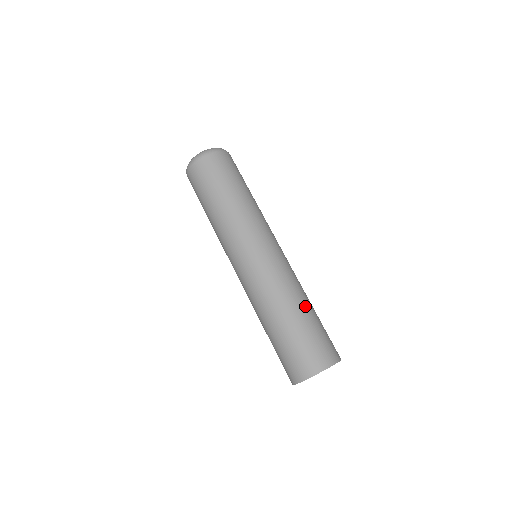
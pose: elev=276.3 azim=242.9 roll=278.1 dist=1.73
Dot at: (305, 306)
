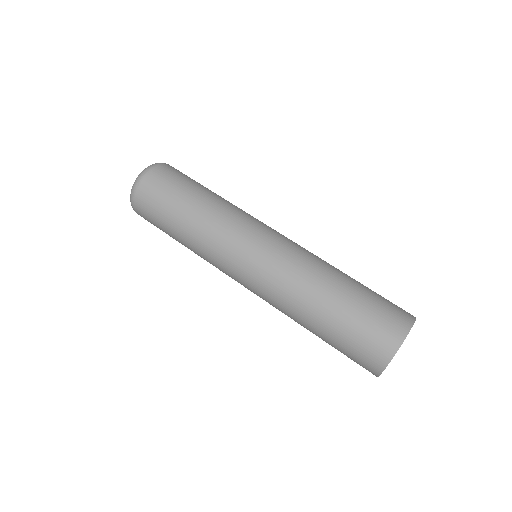
Dot at: (340, 280)
